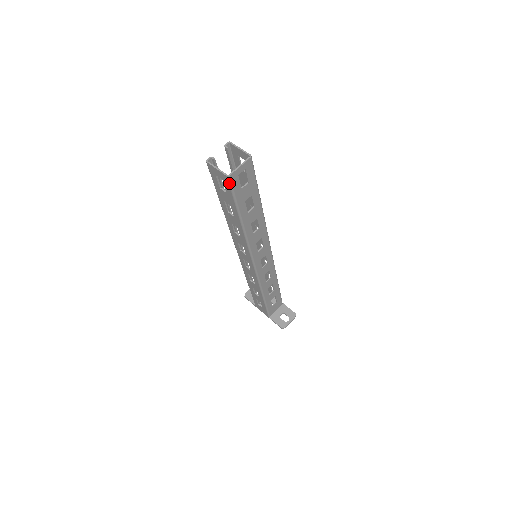
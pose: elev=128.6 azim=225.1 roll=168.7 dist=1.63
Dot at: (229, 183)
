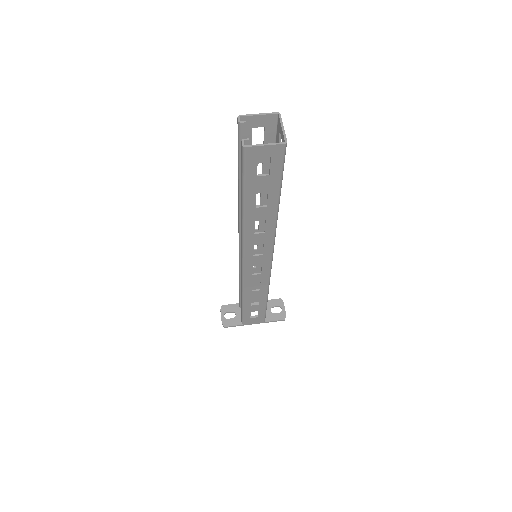
Dot at: (284, 154)
